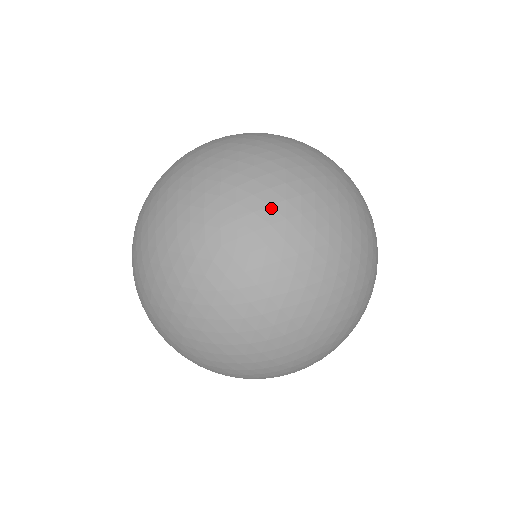
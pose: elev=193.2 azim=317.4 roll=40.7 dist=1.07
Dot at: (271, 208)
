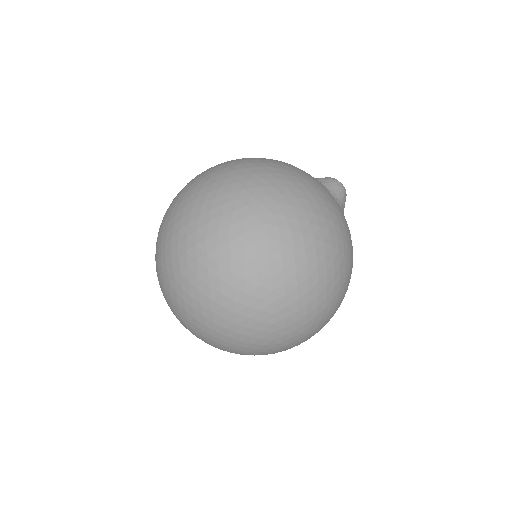
Dot at: (187, 254)
